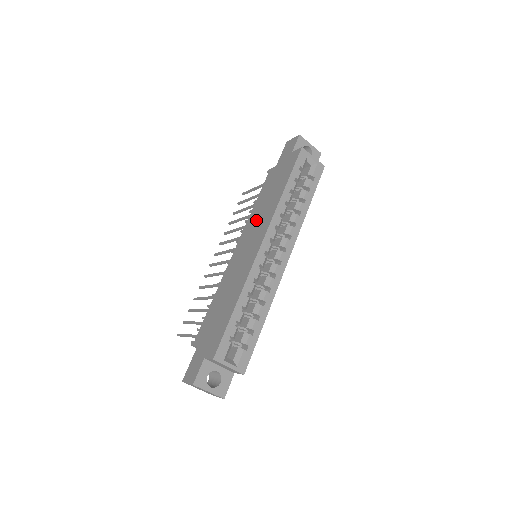
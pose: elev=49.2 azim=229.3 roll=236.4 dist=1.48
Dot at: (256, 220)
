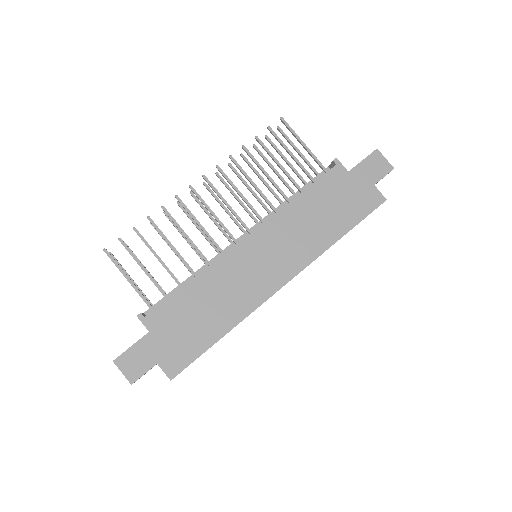
Dot at: (291, 232)
